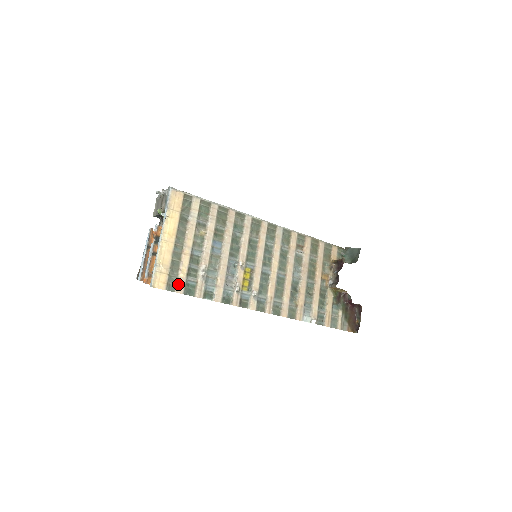
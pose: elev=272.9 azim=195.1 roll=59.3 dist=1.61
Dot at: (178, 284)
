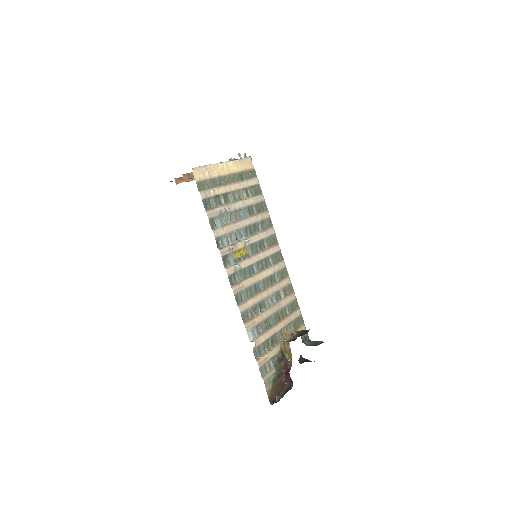
Dot at: (205, 191)
